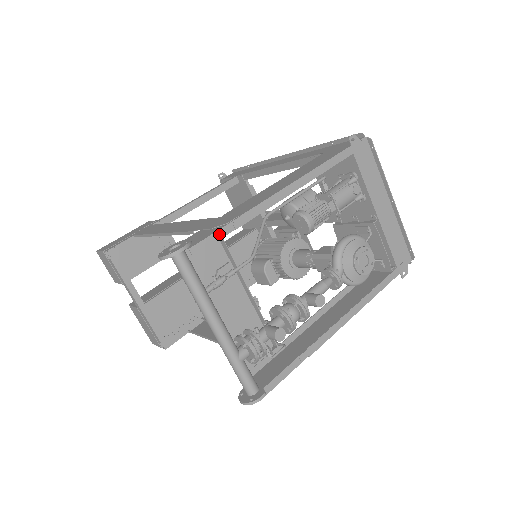
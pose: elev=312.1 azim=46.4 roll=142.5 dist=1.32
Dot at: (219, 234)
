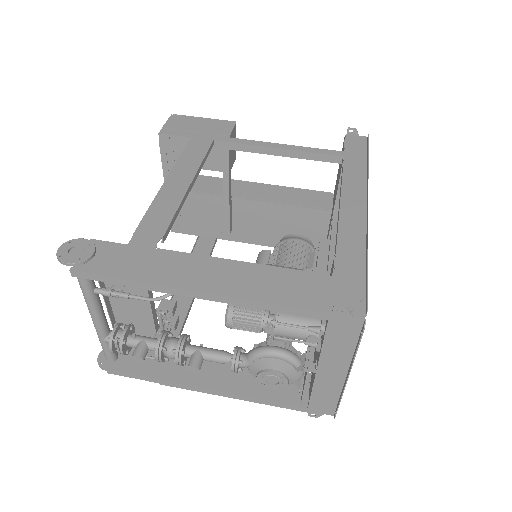
Dot at: (106, 278)
